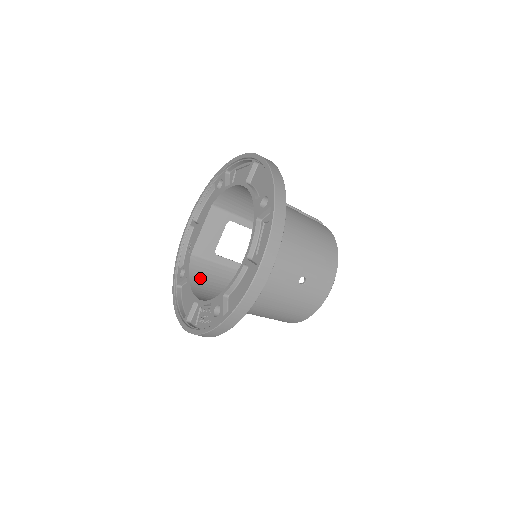
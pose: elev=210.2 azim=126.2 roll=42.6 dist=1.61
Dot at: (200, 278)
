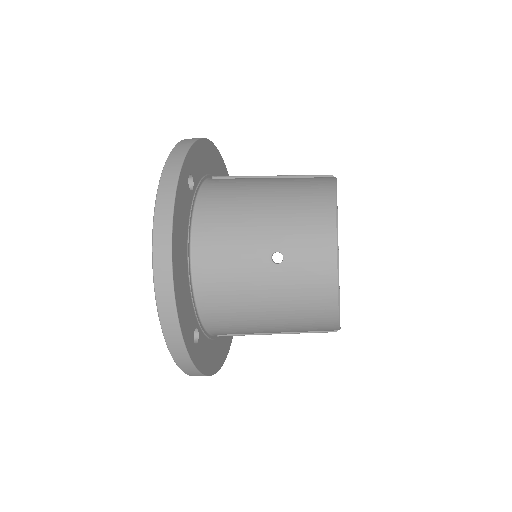
Dot at: occluded
